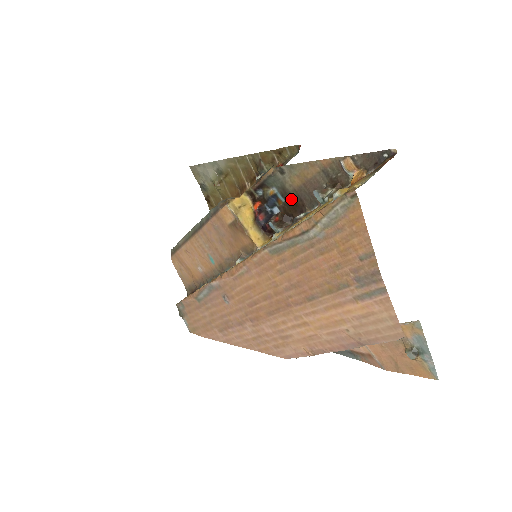
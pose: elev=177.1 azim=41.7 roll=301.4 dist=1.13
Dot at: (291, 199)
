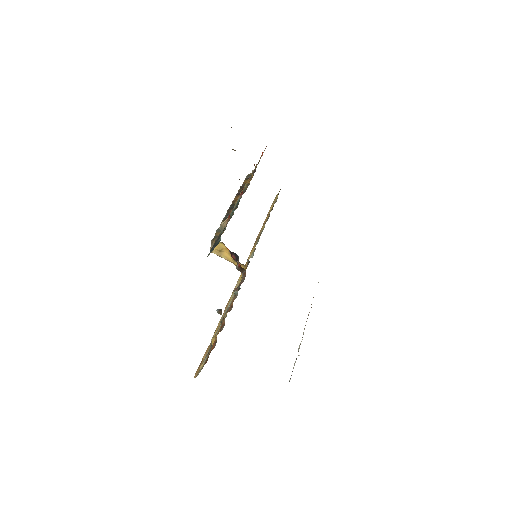
Dot at: occluded
